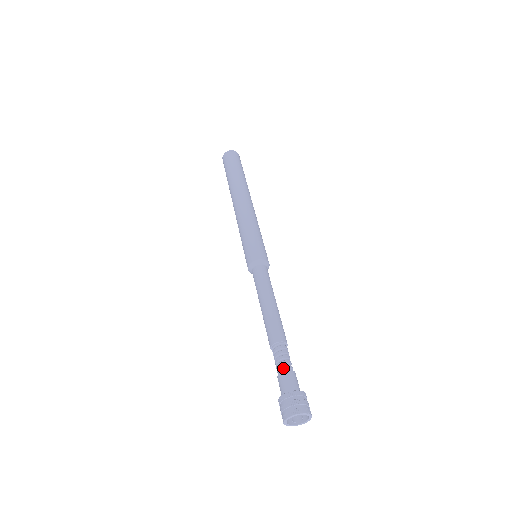
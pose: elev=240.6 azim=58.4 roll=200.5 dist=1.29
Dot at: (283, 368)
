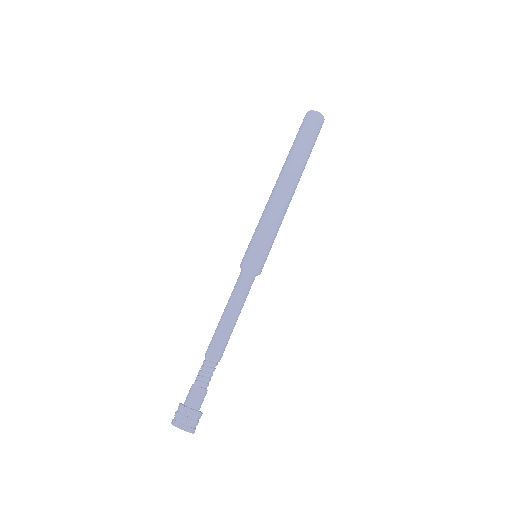
Dot at: (203, 384)
